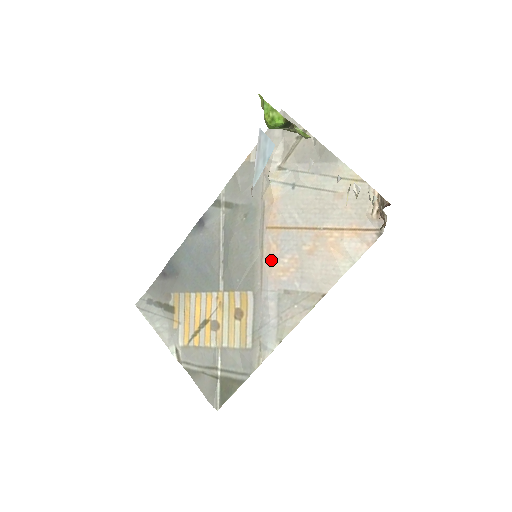
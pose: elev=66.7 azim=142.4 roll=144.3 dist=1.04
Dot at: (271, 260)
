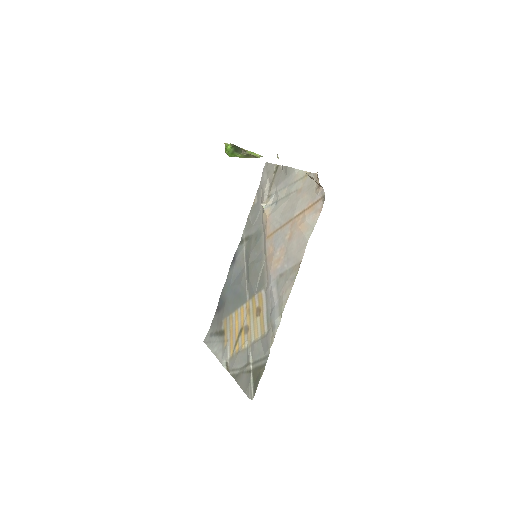
Dot at: (270, 259)
